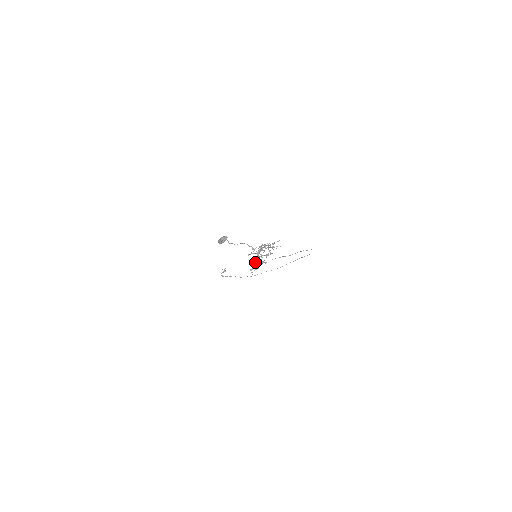
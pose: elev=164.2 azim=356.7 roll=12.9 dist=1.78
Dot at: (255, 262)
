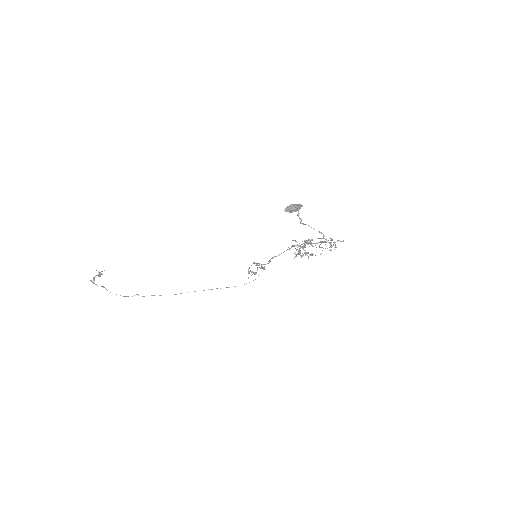
Dot at: (269, 262)
